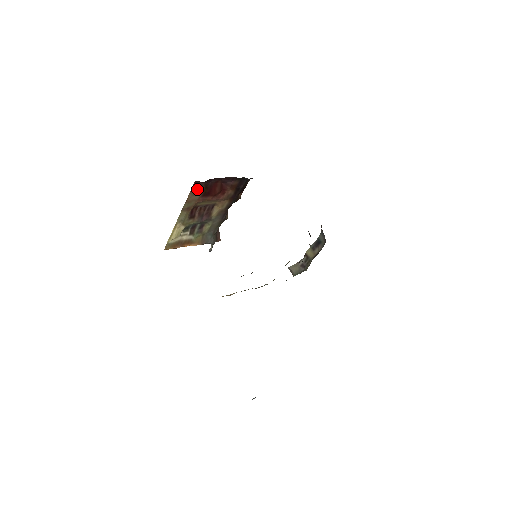
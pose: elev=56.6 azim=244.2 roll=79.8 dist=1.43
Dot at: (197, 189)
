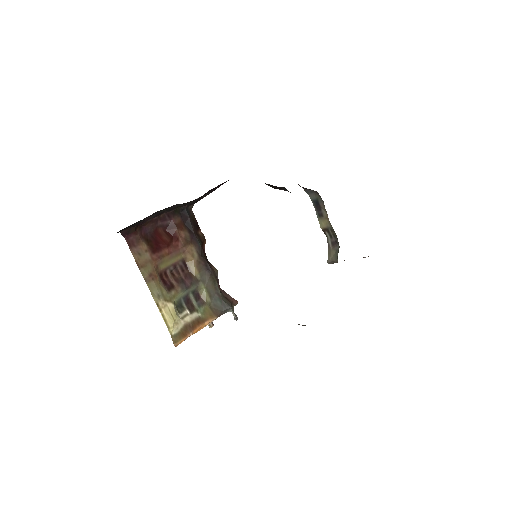
Dot at: (137, 246)
